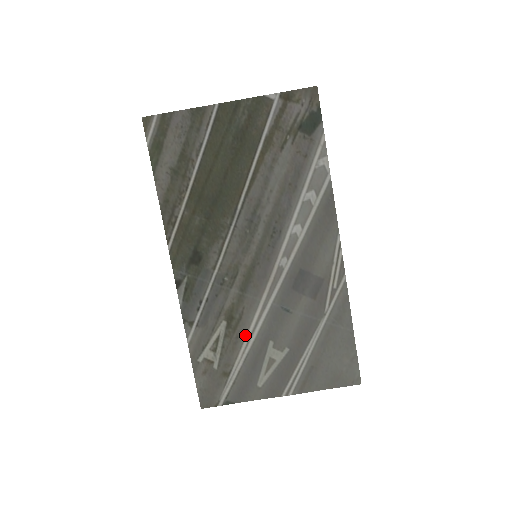
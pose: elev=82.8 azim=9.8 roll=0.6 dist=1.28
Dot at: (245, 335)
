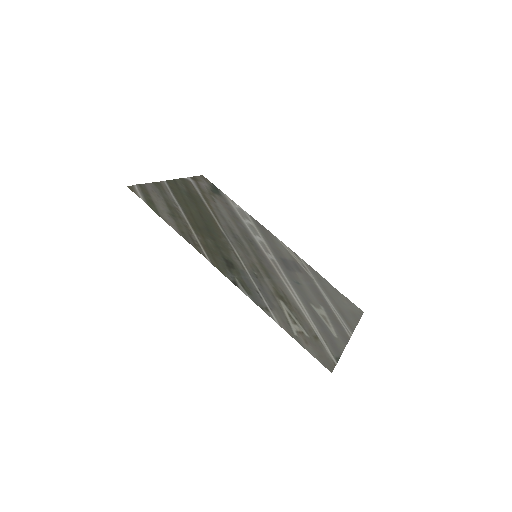
Dot at: (297, 306)
